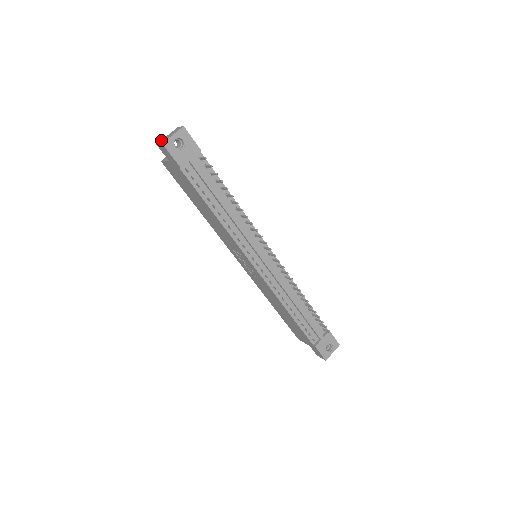
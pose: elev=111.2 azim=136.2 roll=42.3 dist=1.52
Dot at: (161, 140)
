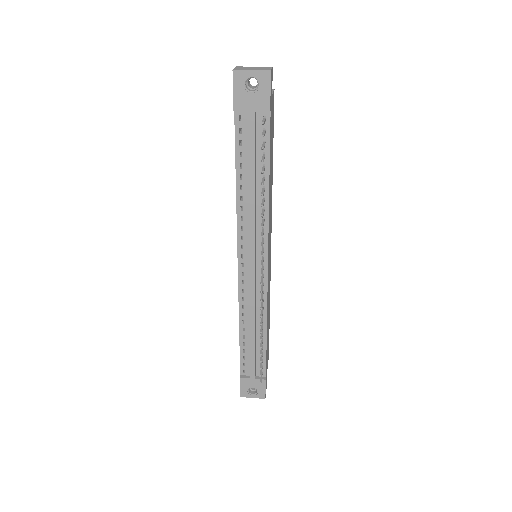
Dot at: occluded
